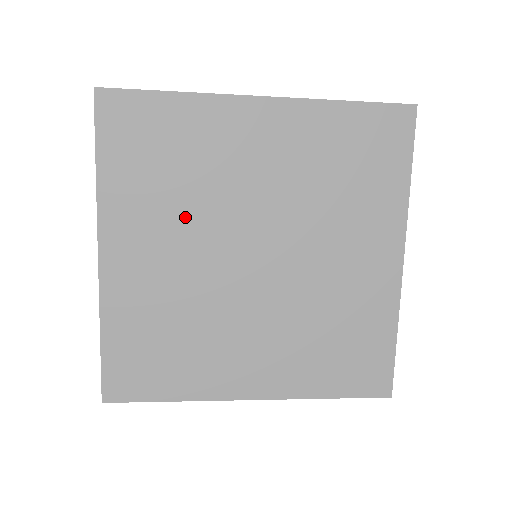
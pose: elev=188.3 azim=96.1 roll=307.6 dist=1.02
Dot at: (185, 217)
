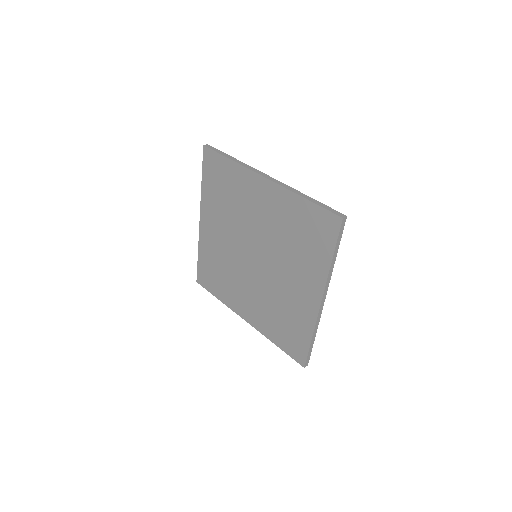
Dot at: (229, 221)
